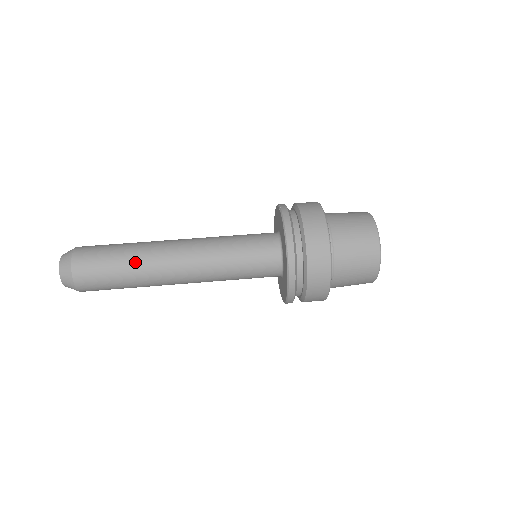
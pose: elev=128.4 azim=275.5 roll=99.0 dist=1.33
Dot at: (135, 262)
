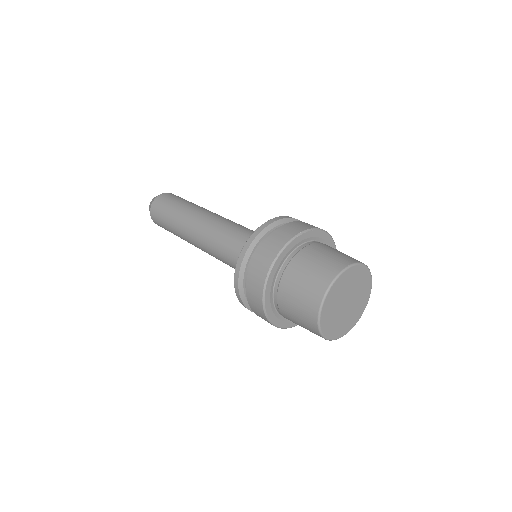
Dot at: (177, 220)
